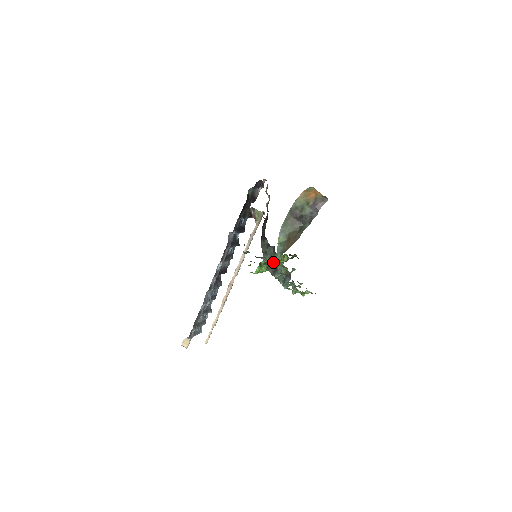
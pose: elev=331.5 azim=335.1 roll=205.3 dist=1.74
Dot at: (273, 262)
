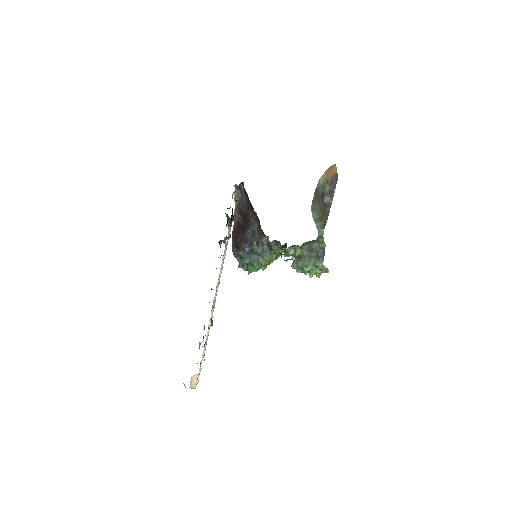
Dot at: occluded
